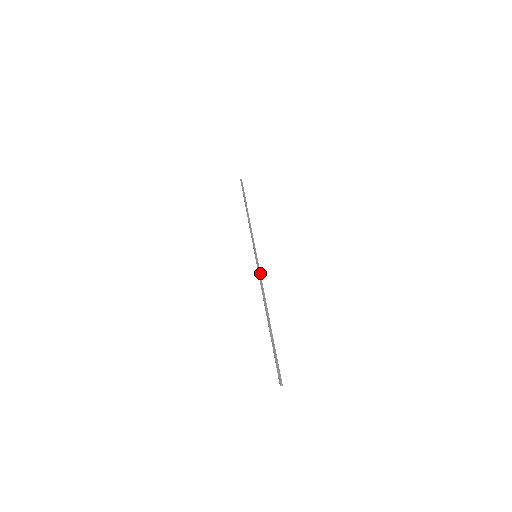
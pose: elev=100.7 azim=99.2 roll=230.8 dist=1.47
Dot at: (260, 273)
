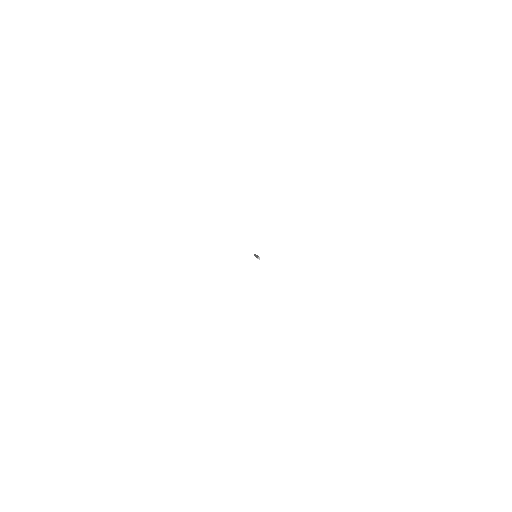
Dot at: (257, 255)
